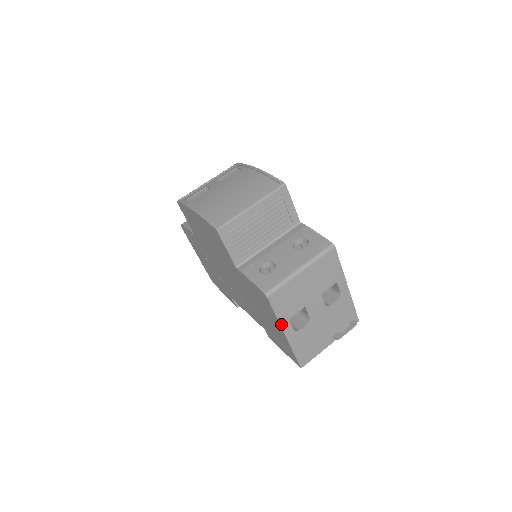
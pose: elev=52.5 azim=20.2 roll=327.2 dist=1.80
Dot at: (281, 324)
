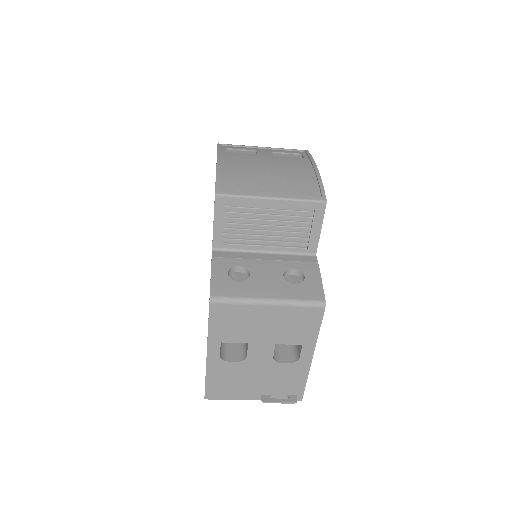
Dot at: (209, 340)
